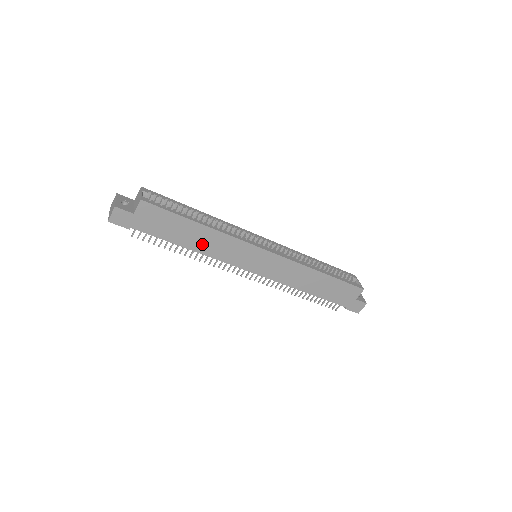
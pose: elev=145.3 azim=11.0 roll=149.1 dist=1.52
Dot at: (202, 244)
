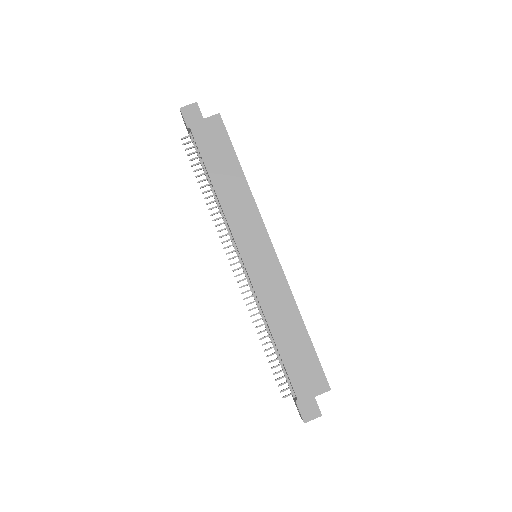
Dot at: (228, 191)
